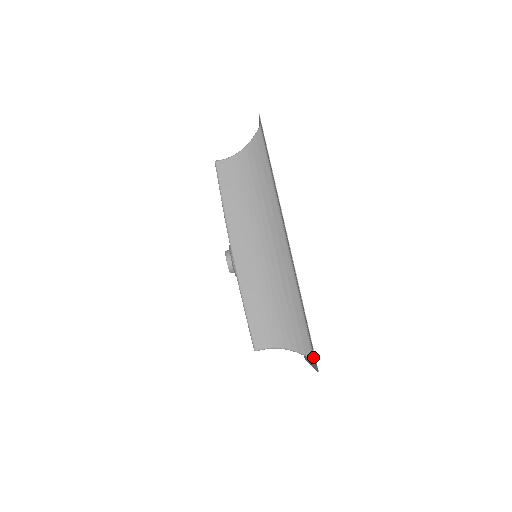
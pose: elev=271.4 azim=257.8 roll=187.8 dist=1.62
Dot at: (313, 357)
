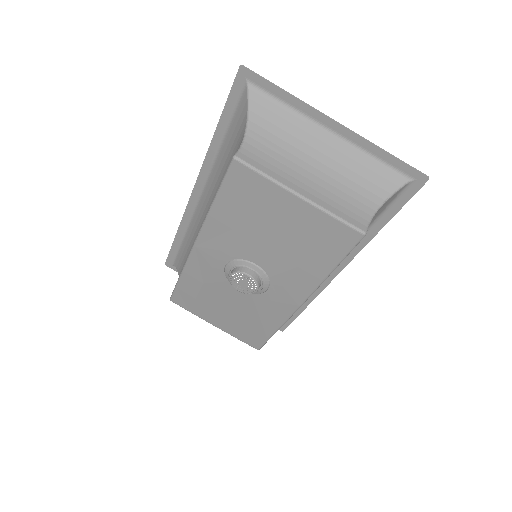
Dot at: (244, 88)
